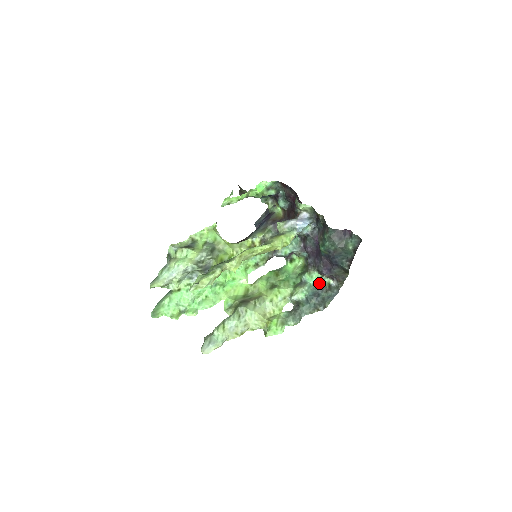
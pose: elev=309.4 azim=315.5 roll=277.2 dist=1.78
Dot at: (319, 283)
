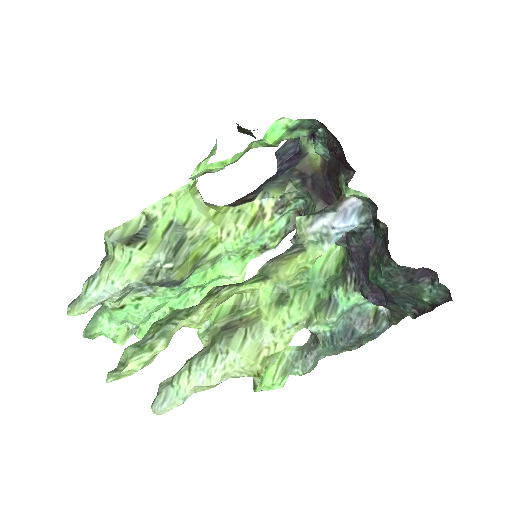
Dot at: (359, 307)
